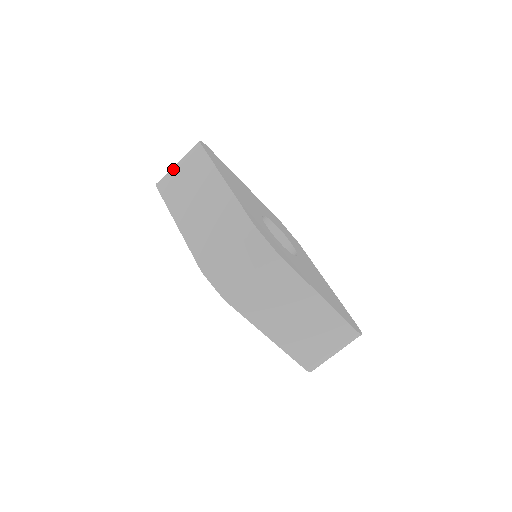
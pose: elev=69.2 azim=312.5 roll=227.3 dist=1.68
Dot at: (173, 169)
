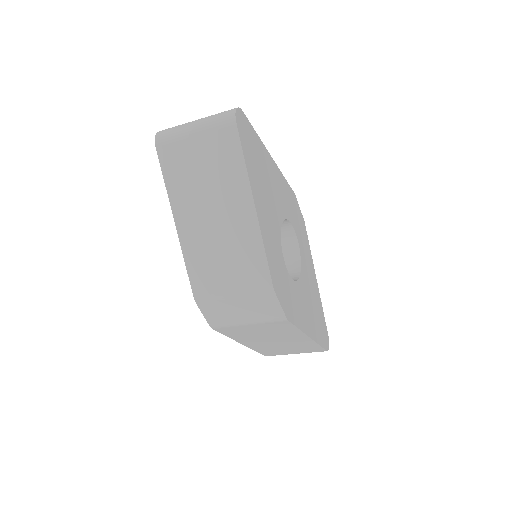
Dot at: (185, 134)
